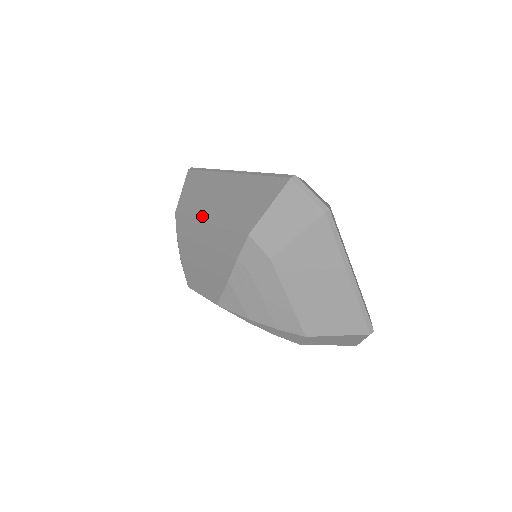
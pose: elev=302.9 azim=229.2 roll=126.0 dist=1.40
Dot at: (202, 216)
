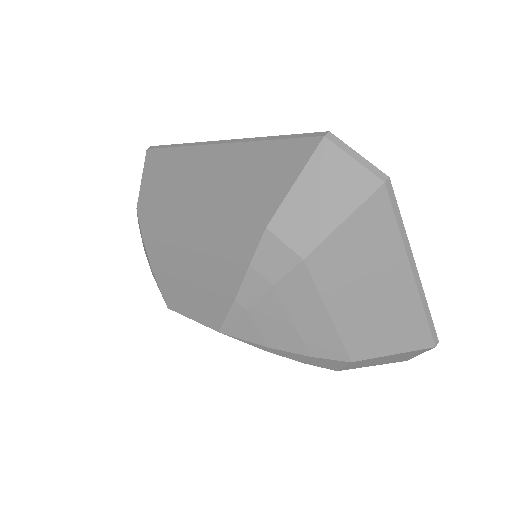
Dot at: (180, 208)
